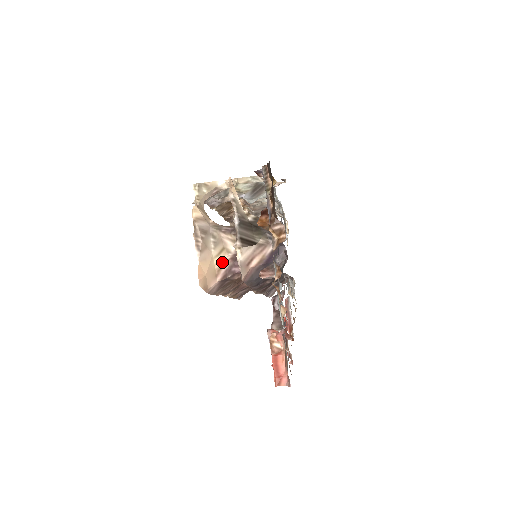
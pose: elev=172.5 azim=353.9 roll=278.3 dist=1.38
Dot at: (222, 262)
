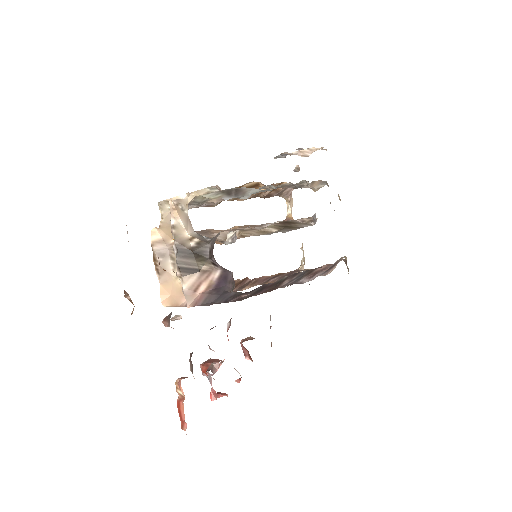
Dot at: occluded
